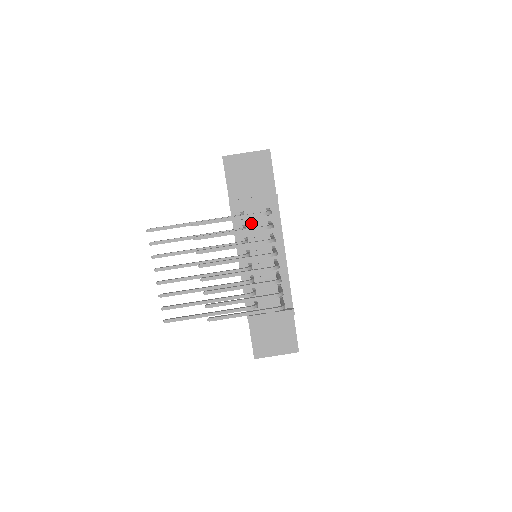
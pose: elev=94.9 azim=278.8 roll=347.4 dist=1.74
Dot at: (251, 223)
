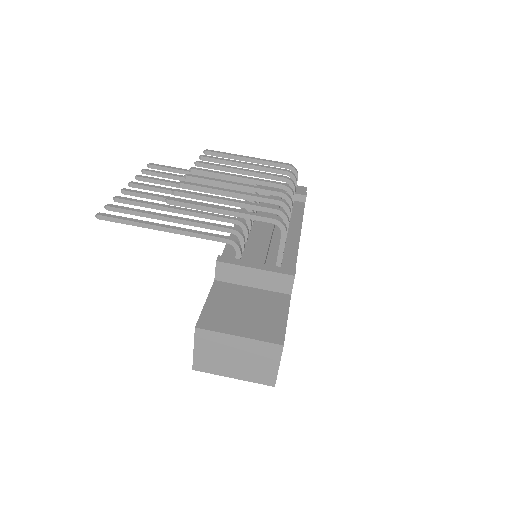
Dot at: occluded
